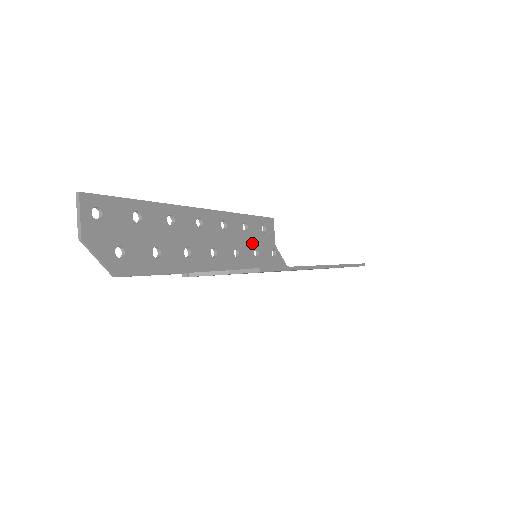
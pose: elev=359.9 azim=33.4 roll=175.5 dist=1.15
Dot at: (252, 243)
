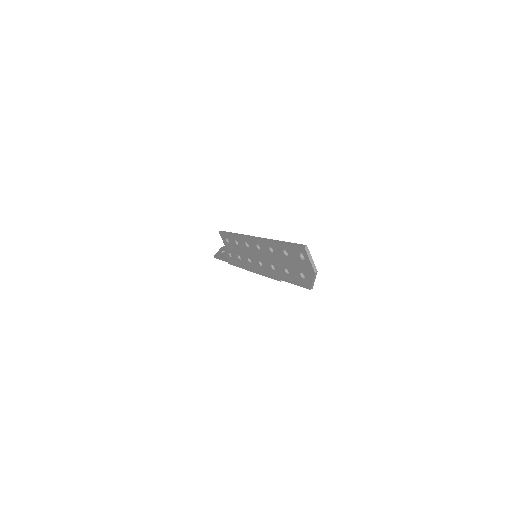
Dot at: occluded
